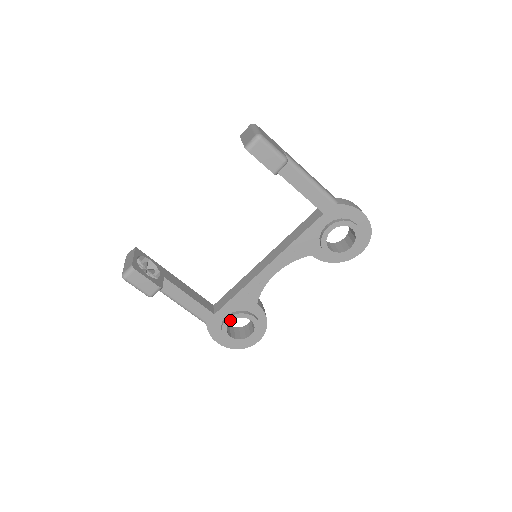
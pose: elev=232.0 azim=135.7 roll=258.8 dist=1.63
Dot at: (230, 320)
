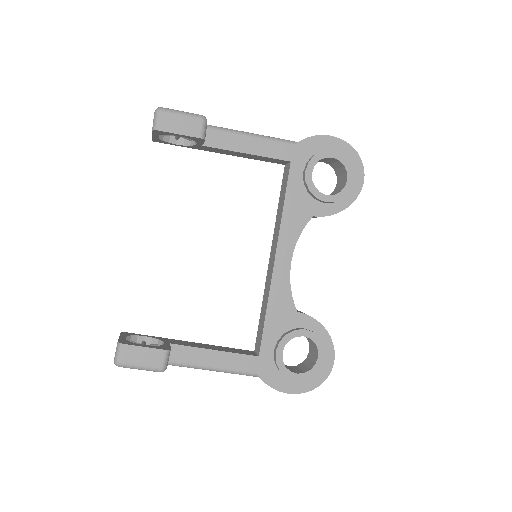
Dot at: (280, 351)
